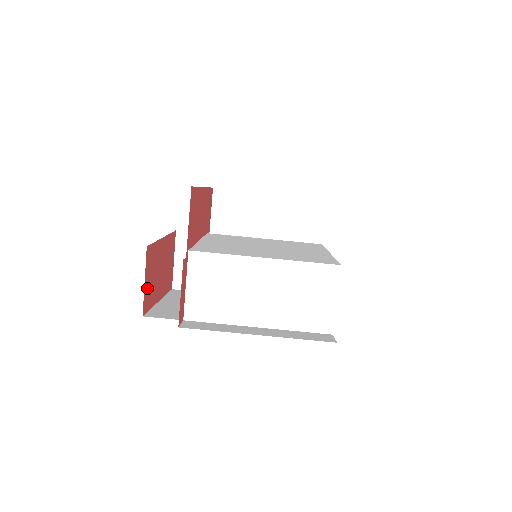
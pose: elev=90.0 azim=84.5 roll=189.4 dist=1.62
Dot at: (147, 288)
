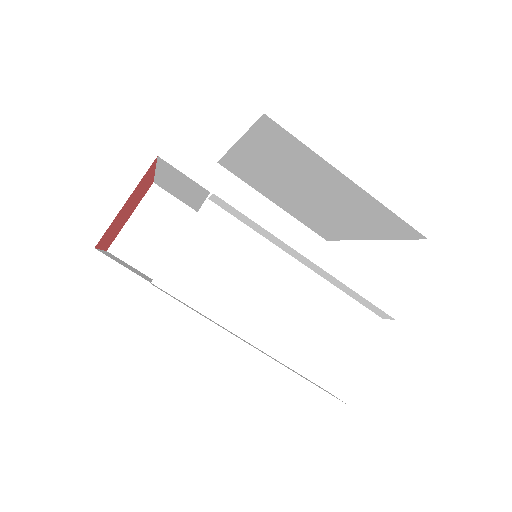
Dot at: (118, 214)
